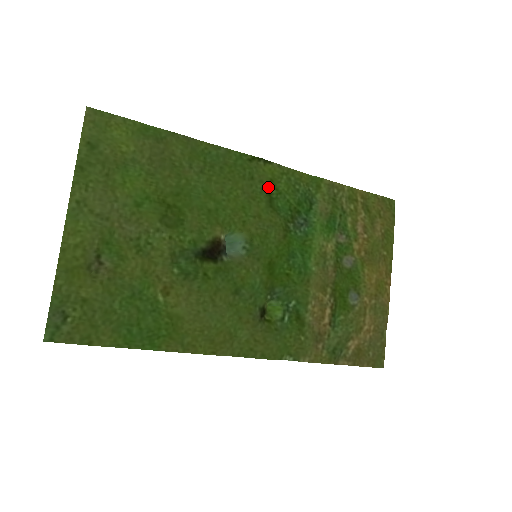
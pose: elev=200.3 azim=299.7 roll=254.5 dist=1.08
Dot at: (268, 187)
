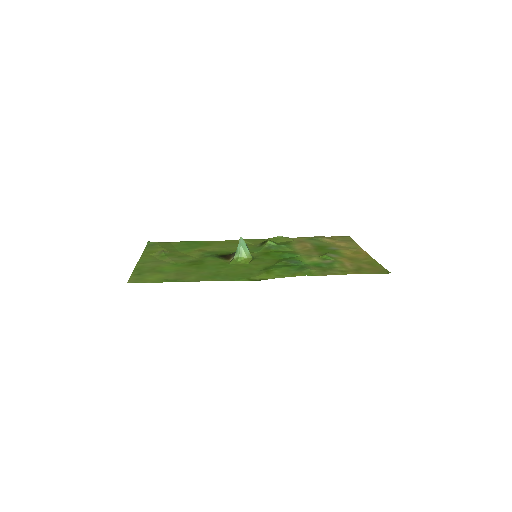
Dot at: (265, 271)
